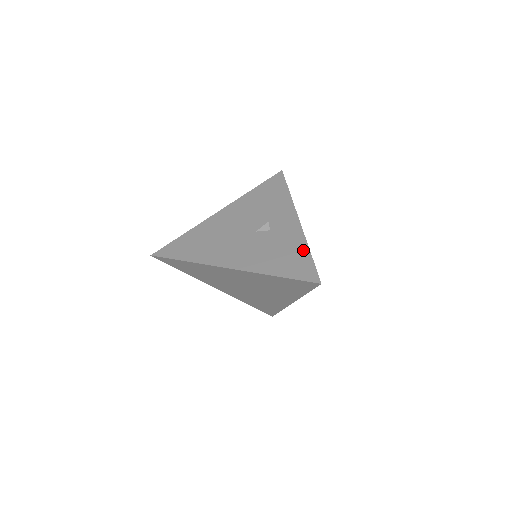
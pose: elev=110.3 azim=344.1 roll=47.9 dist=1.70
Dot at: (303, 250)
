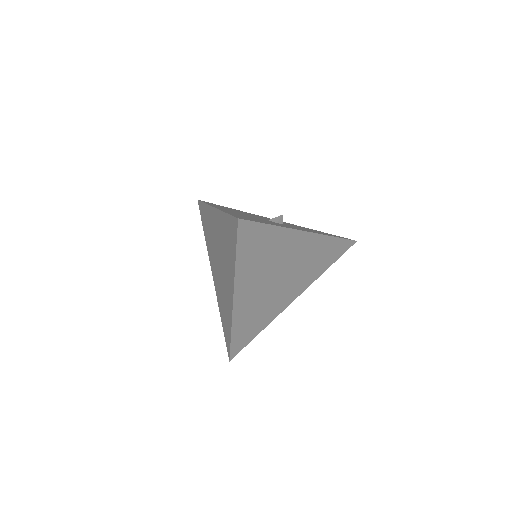
Dot at: occluded
